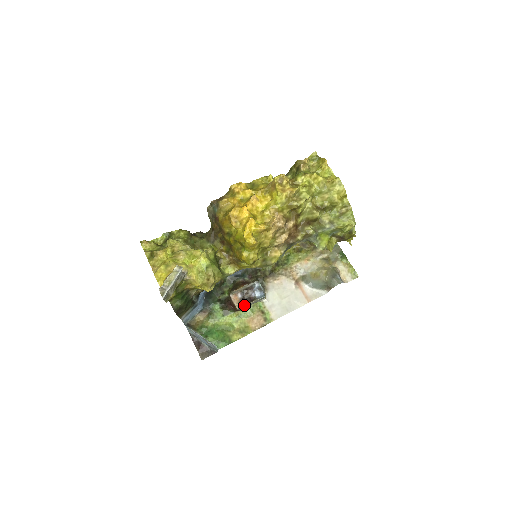
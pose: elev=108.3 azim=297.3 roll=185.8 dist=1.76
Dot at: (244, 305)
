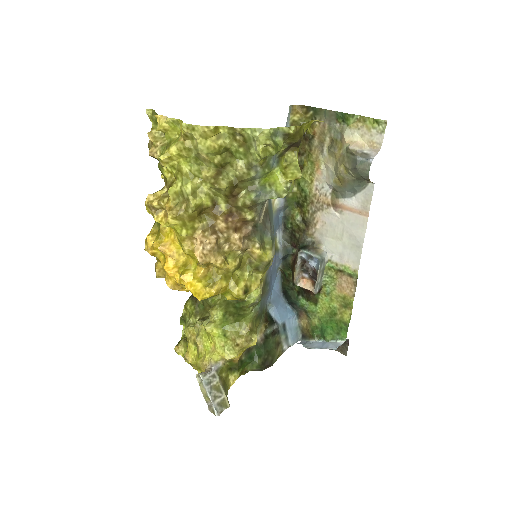
Dot at: (315, 288)
